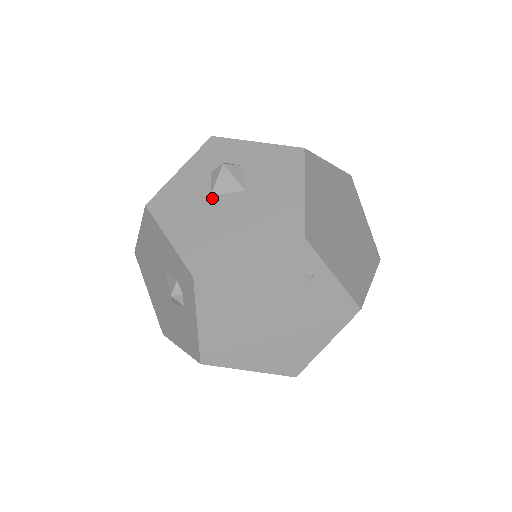
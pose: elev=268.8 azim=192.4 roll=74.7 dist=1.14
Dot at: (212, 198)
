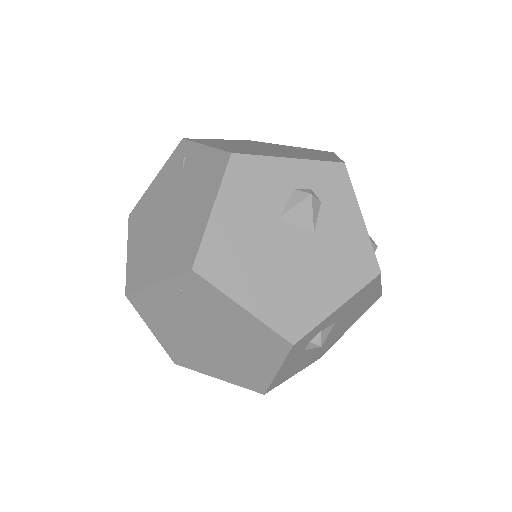
Dot at: occluded
